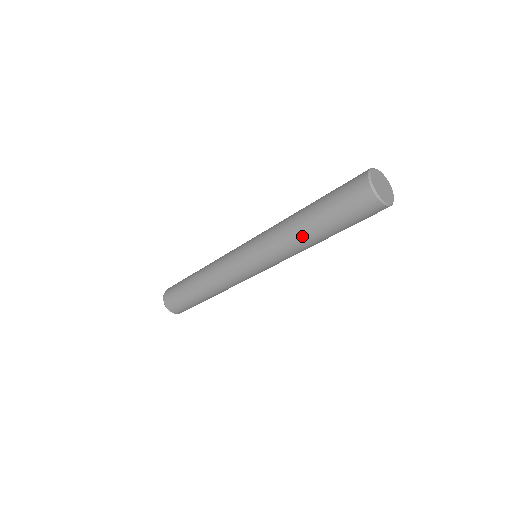
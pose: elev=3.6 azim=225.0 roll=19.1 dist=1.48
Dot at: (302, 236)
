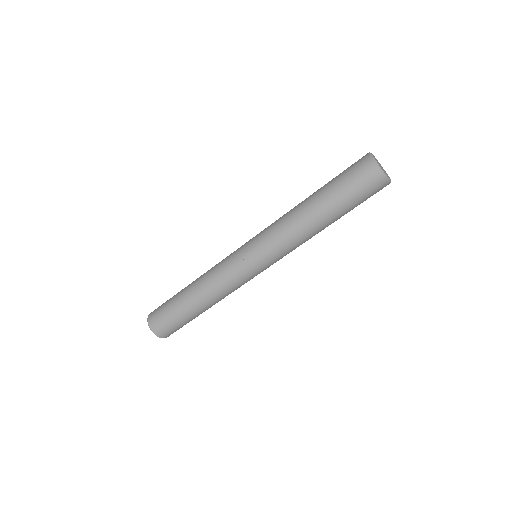
Dot at: occluded
